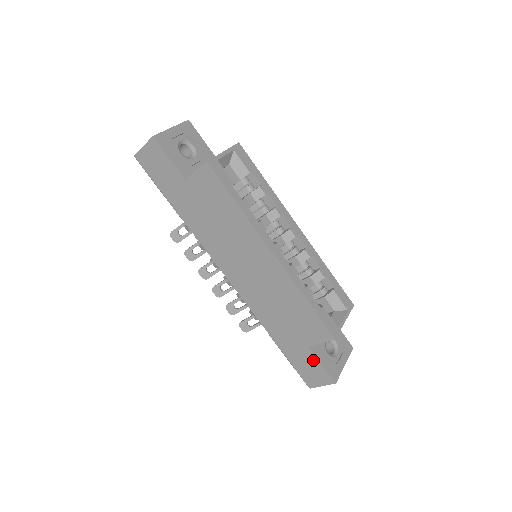
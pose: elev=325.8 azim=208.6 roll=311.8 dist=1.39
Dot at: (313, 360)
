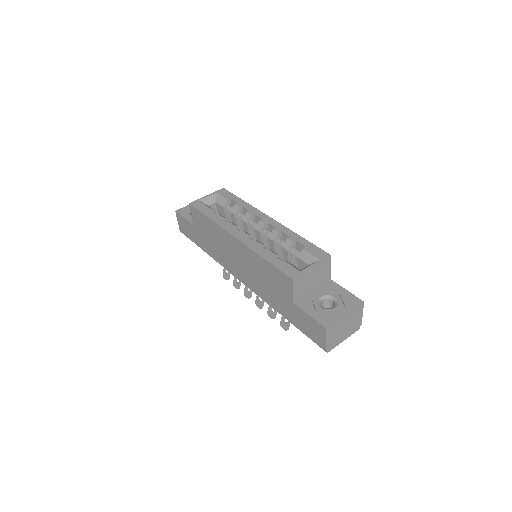
Dot at: (304, 315)
